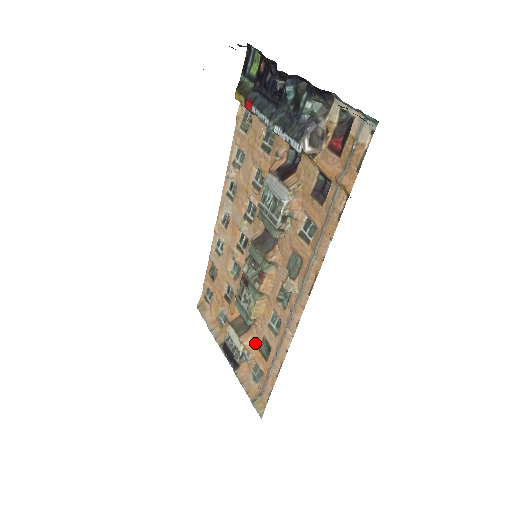
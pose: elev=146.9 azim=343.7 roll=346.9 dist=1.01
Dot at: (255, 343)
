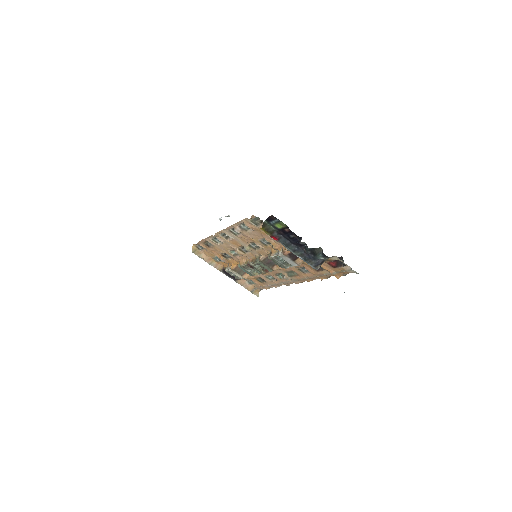
Dot at: (252, 277)
